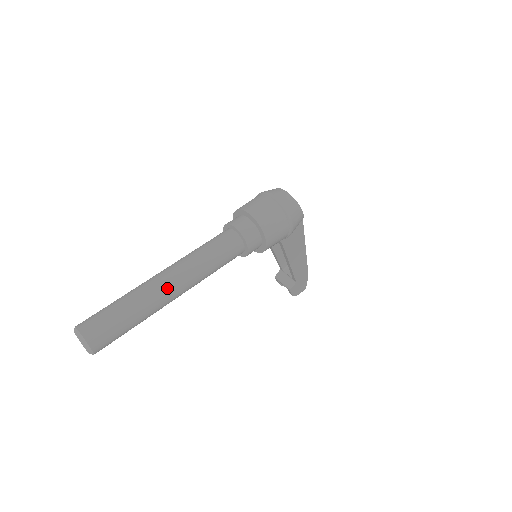
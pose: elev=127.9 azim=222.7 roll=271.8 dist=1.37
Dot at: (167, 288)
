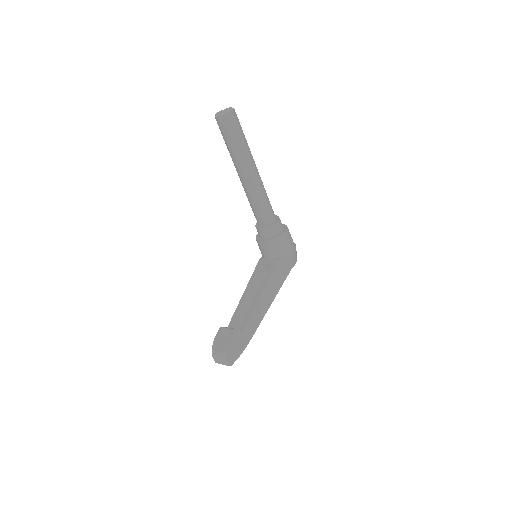
Dot at: occluded
